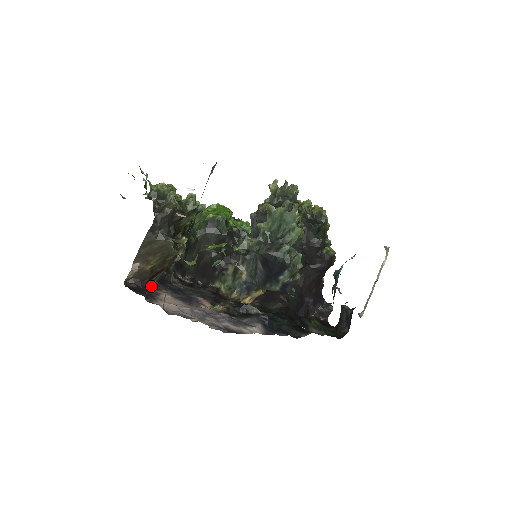
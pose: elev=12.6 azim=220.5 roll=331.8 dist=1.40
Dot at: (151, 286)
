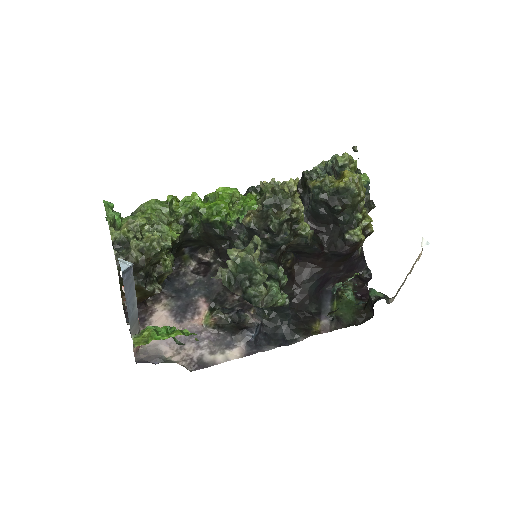
Dot at: (153, 296)
